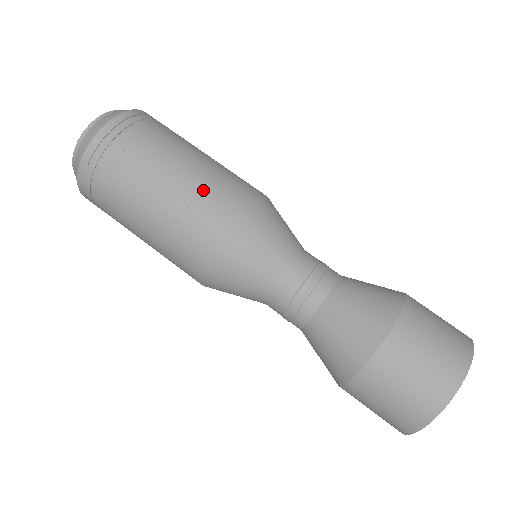
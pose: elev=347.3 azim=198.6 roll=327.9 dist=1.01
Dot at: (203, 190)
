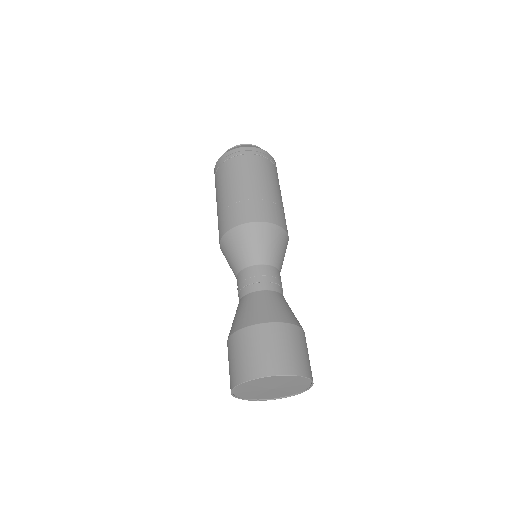
Dot at: (256, 200)
